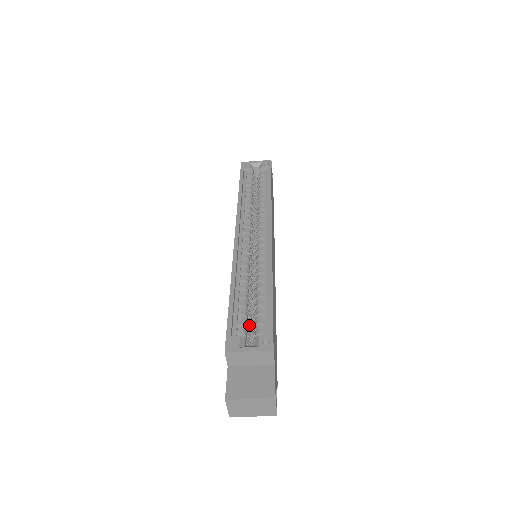
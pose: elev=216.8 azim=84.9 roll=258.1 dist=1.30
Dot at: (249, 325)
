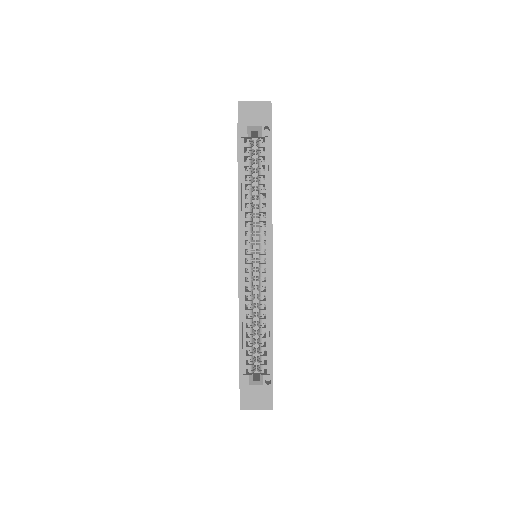
Dot at: (254, 353)
